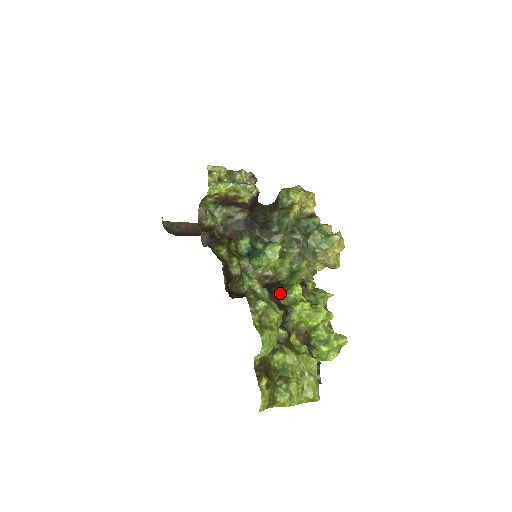
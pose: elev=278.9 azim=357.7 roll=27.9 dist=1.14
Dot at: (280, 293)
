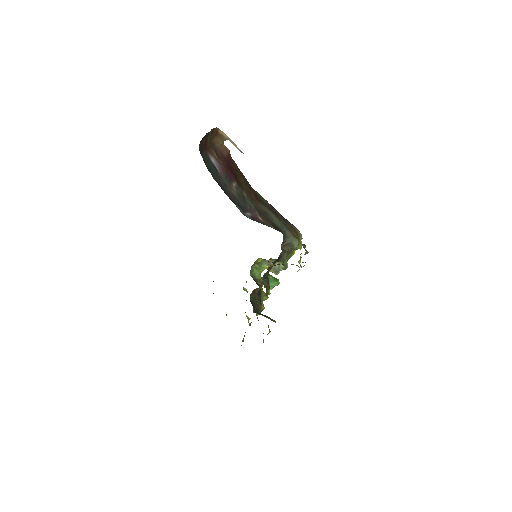
Dot at: (261, 300)
